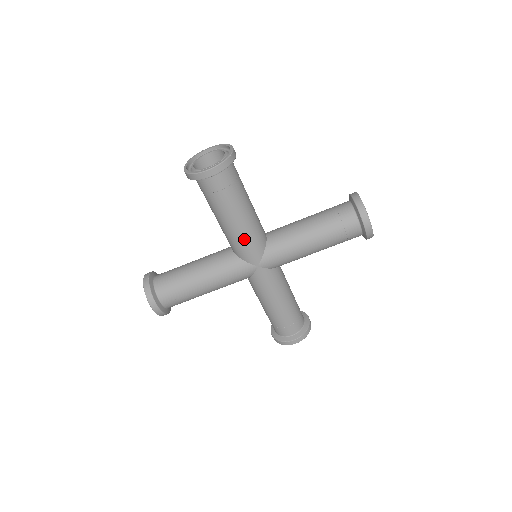
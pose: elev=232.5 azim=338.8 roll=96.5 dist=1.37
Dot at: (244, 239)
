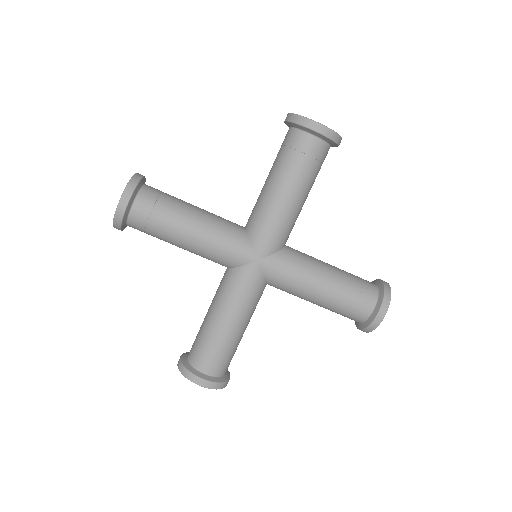
Dot at: (216, 243)
